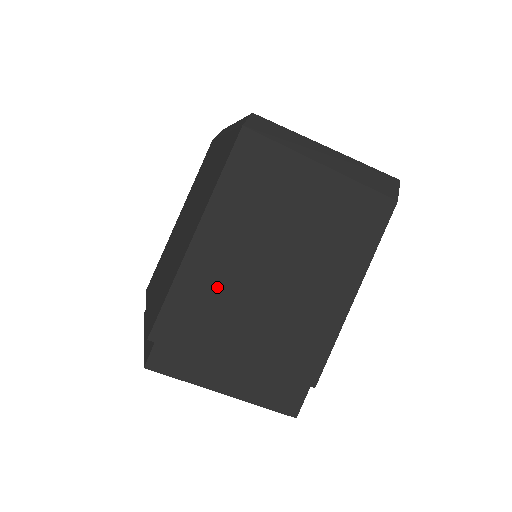
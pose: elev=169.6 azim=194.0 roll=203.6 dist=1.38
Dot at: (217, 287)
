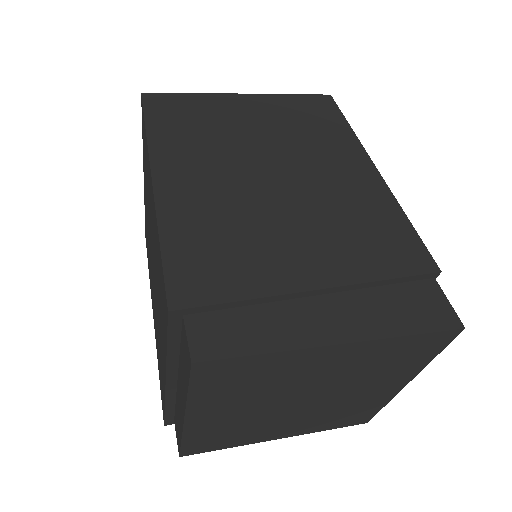
Dot at: (218, 216)
